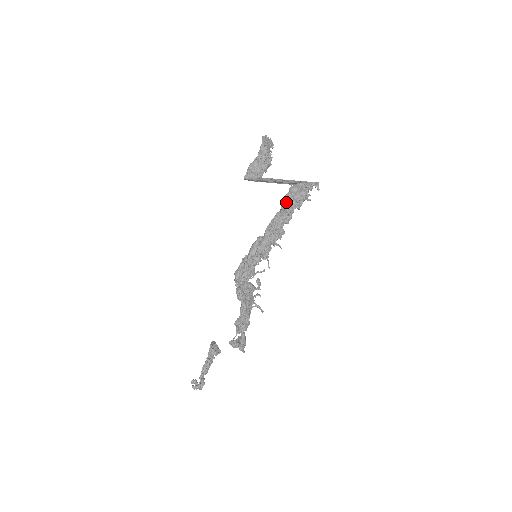
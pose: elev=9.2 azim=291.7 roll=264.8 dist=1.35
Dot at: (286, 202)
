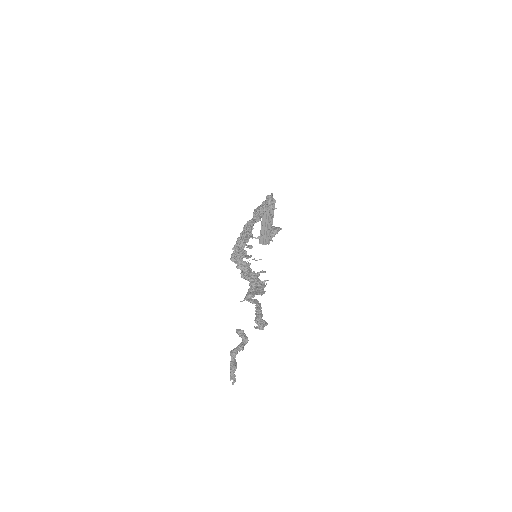
Dot at: (256, 210)
